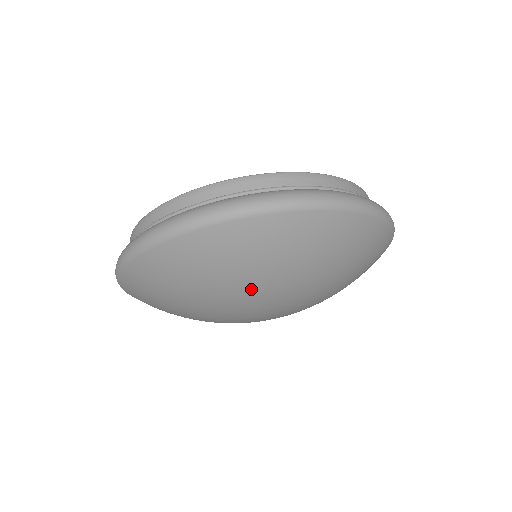
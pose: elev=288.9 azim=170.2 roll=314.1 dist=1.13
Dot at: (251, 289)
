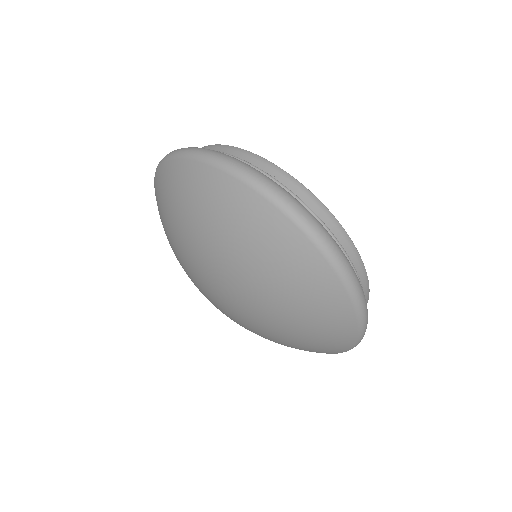
Dot at: (179, 238)
